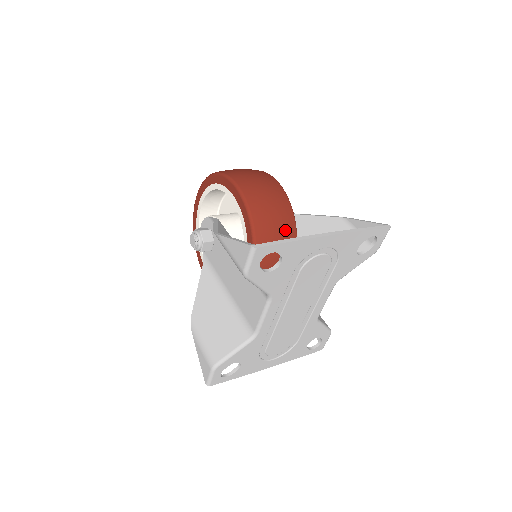
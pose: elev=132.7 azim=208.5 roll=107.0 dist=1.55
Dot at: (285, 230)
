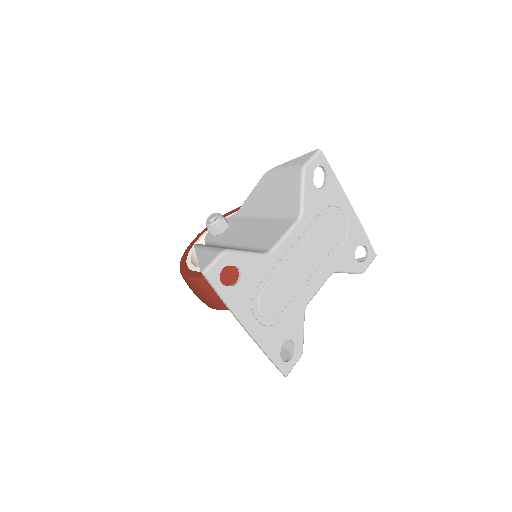
Dot at: occluded
